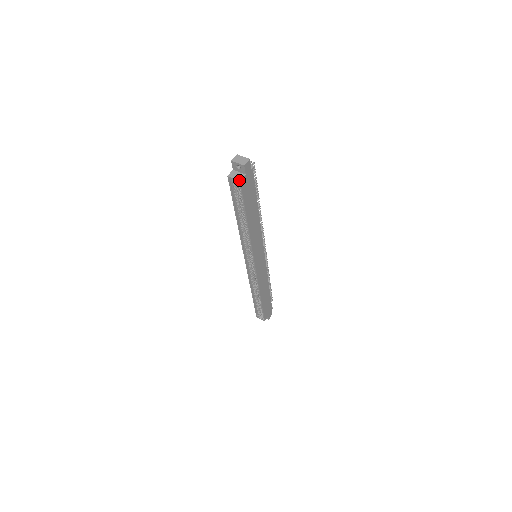
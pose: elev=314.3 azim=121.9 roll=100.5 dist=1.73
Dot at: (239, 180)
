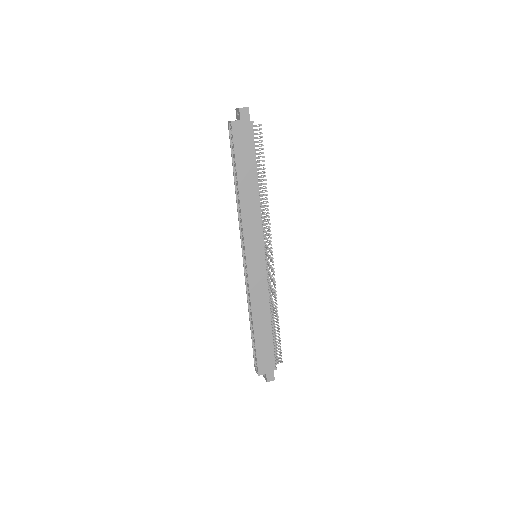
Dot at: (231, 121)
